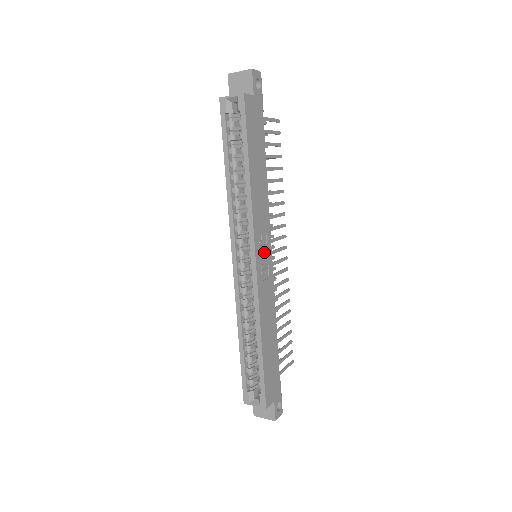
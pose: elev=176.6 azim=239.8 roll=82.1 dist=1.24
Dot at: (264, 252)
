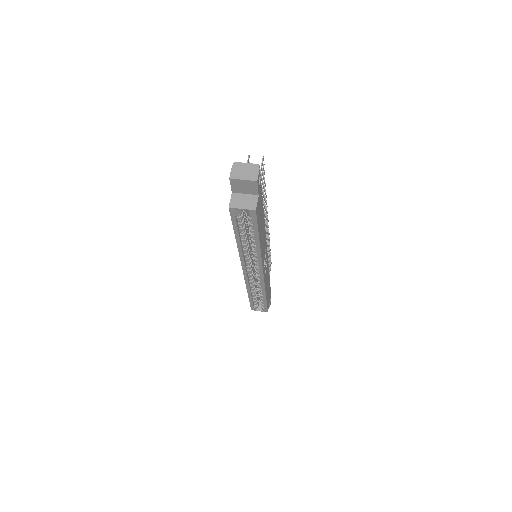
Dot at: (265, 259)
